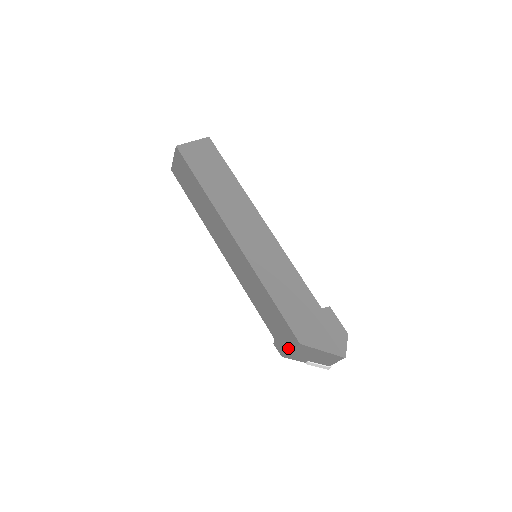
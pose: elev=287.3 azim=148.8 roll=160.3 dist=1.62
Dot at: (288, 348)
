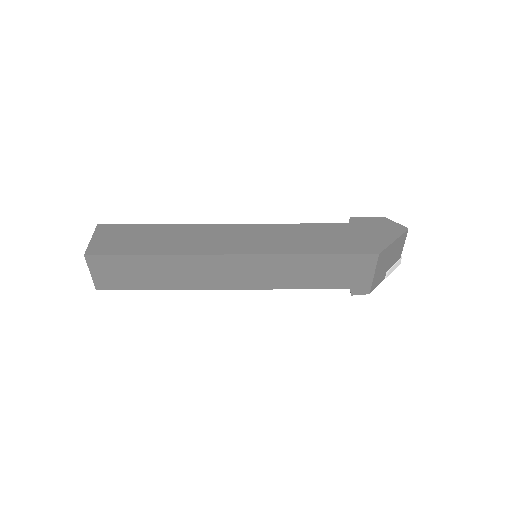
Dot at: (370, 276)
